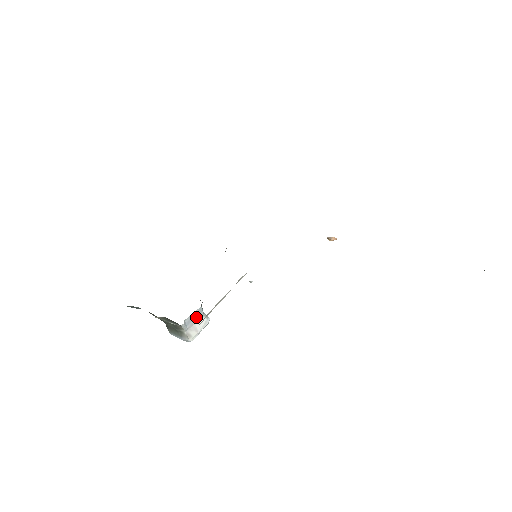
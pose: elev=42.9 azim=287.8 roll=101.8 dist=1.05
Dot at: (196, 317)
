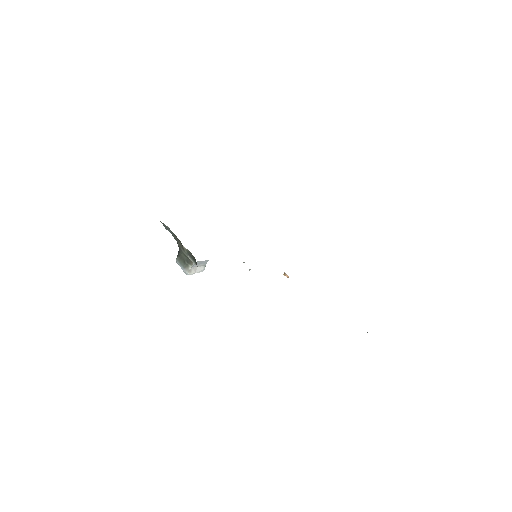
Dot at: (202, 264)
